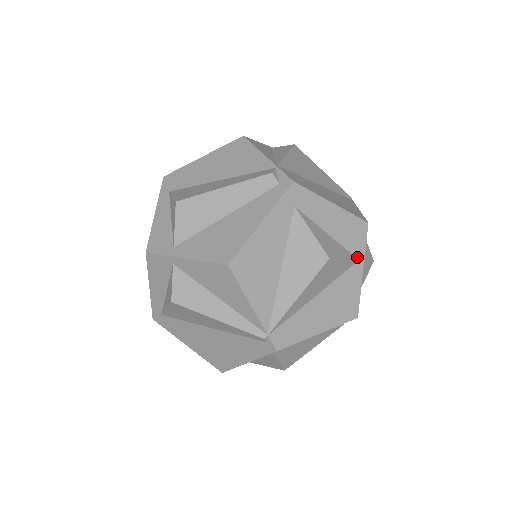
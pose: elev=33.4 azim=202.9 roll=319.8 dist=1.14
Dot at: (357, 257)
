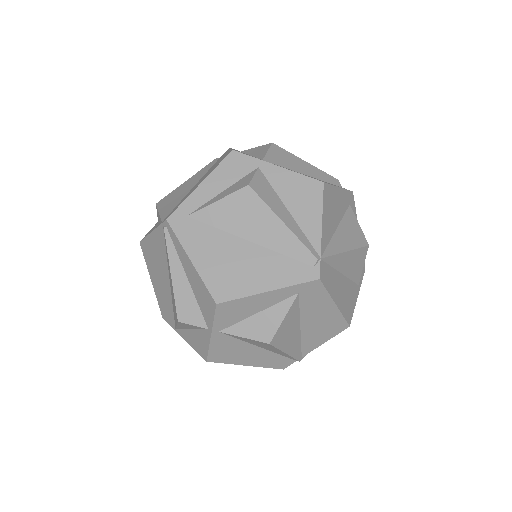
Dot at: (358, 282)
